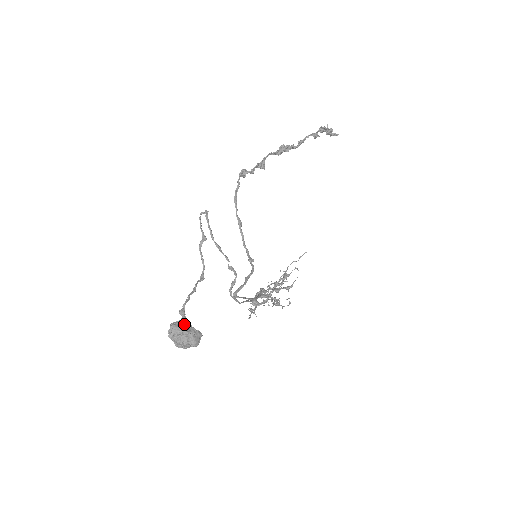
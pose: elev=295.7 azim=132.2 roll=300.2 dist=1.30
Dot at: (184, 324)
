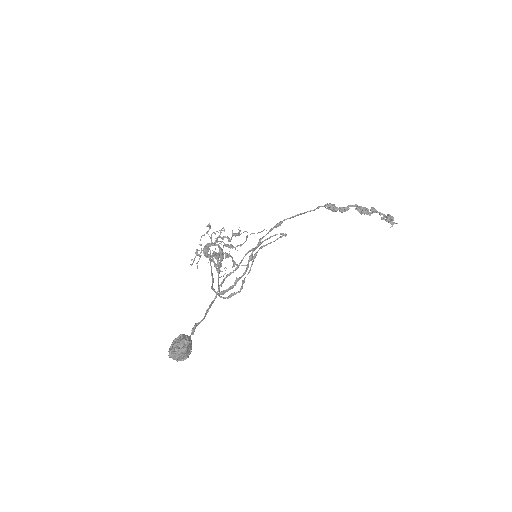
Dot at: (191, 347)
